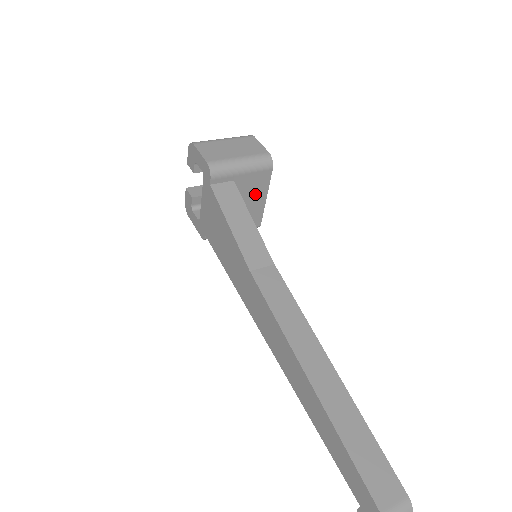
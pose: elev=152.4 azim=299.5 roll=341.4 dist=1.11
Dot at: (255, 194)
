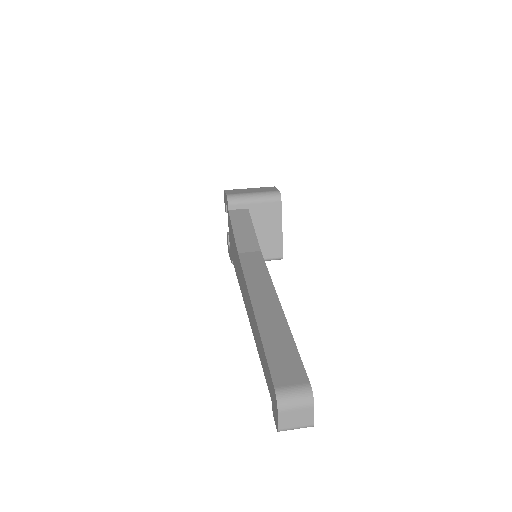
Dot at: (270, 224)
